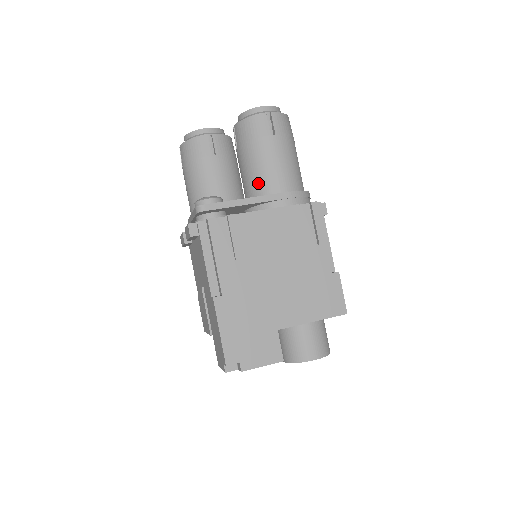
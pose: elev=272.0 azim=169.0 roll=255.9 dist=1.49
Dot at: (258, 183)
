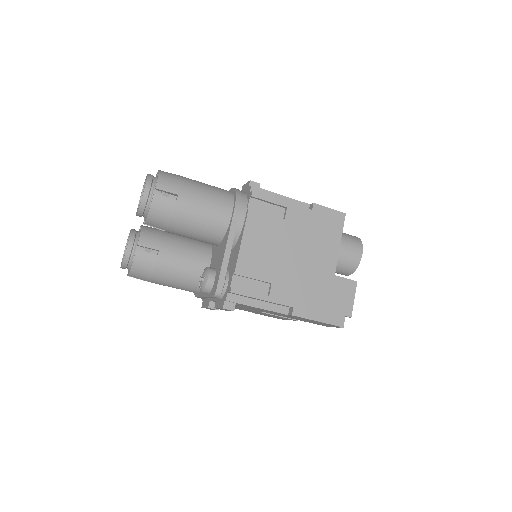
Dot at: (211, 231)
